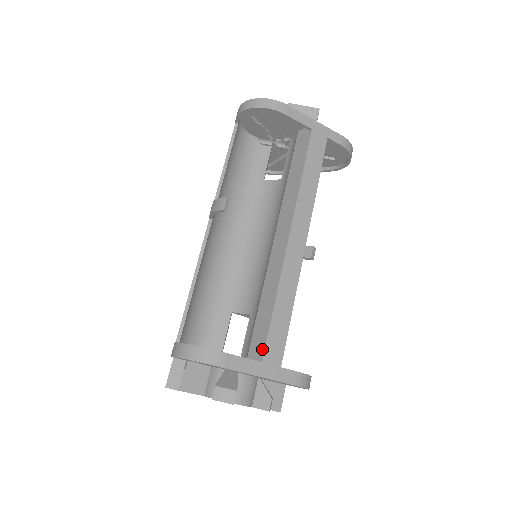
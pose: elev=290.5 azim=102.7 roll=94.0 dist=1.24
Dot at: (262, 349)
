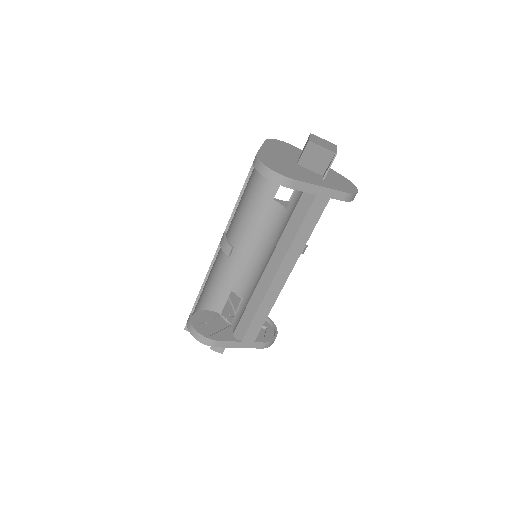
Dot at: (243, 334)
